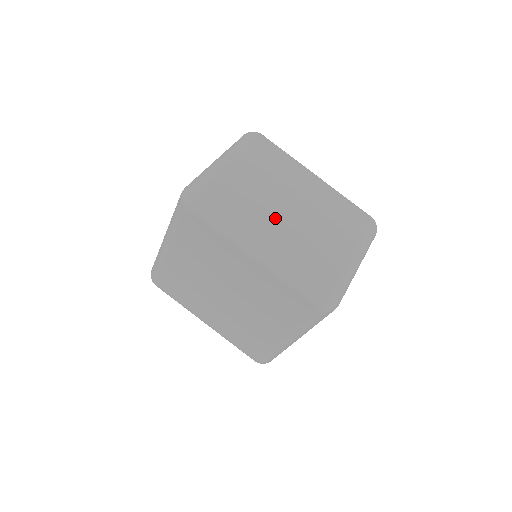
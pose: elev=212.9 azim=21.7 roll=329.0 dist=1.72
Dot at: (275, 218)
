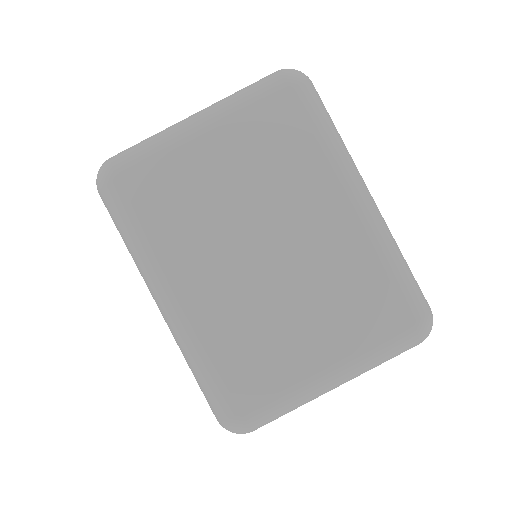
Dot at: occluded
